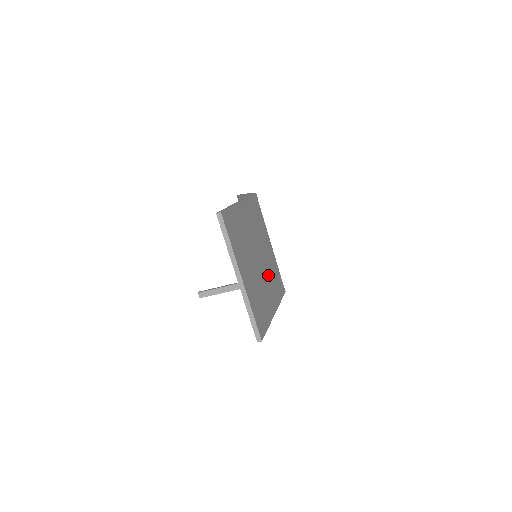
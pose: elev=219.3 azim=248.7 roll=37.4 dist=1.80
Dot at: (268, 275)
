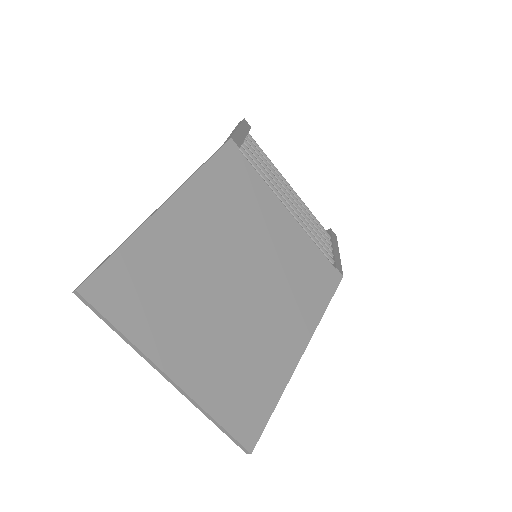
Dot at: (278, 290)
